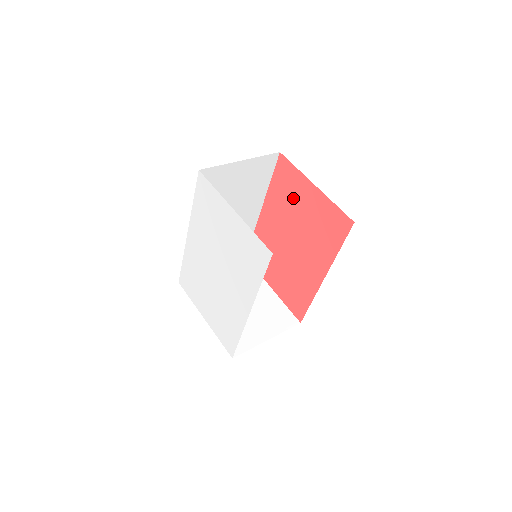
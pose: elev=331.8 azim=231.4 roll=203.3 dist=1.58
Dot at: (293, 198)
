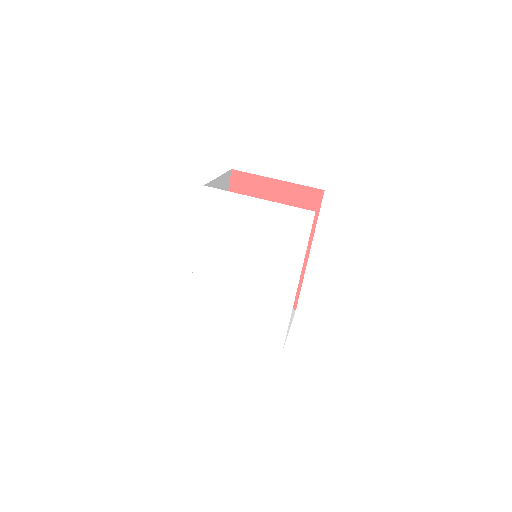
Dot at: occluded
